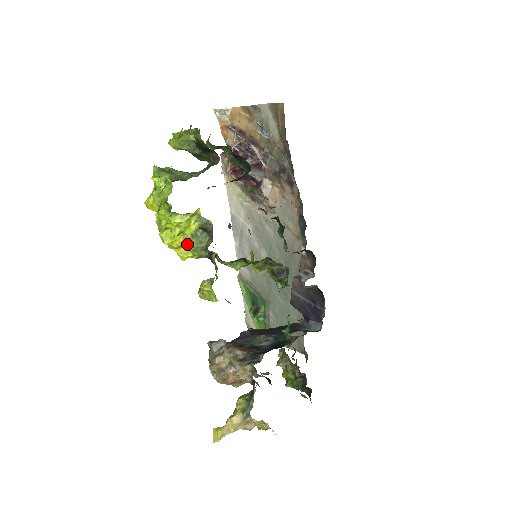
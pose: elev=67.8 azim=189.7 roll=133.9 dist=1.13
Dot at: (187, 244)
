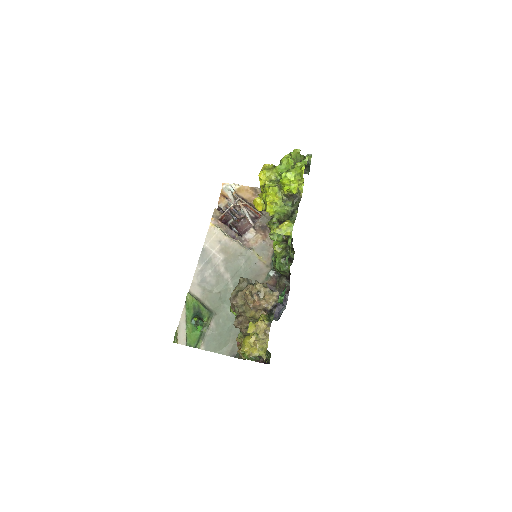
Dot at: (281, 200)
